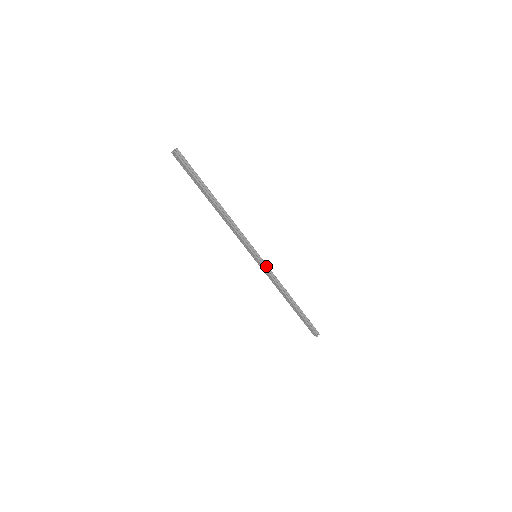
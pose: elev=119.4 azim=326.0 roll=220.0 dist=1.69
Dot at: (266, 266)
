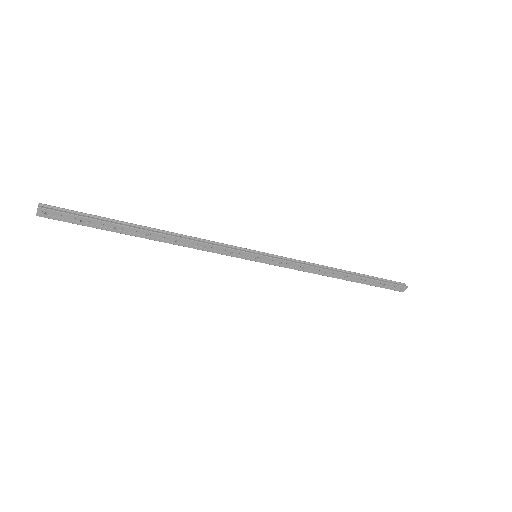
Dot at: (277, 257)
